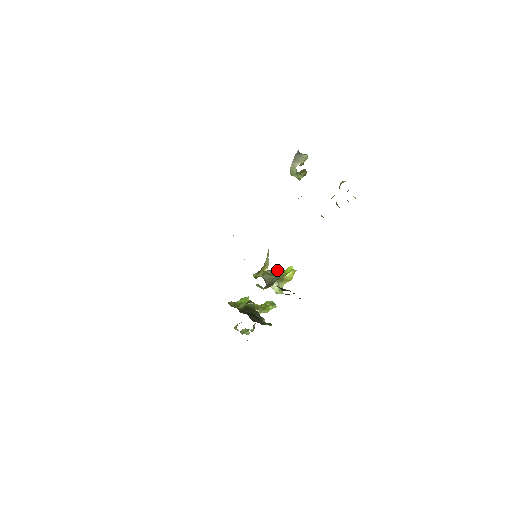
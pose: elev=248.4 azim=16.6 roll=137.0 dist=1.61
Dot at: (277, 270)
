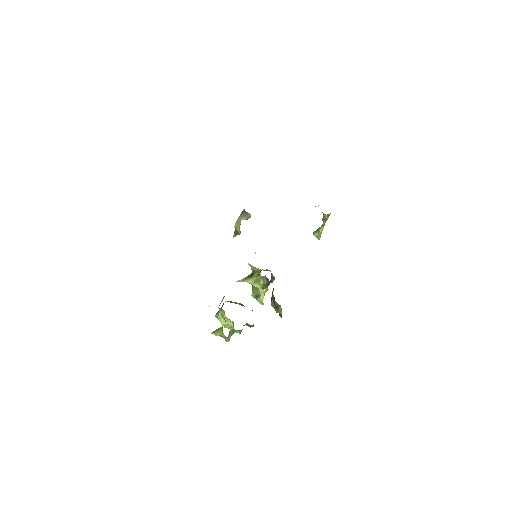
Dot at: occluded
